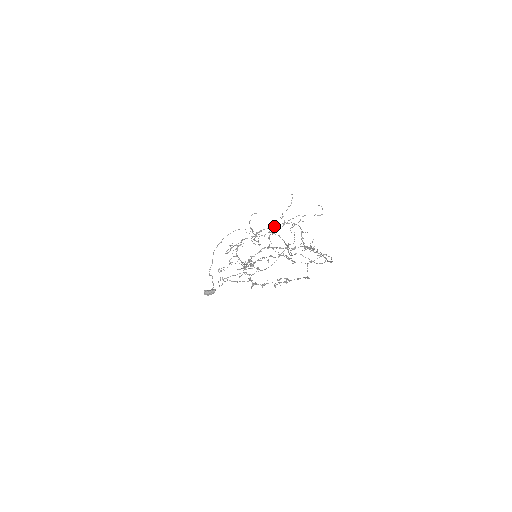
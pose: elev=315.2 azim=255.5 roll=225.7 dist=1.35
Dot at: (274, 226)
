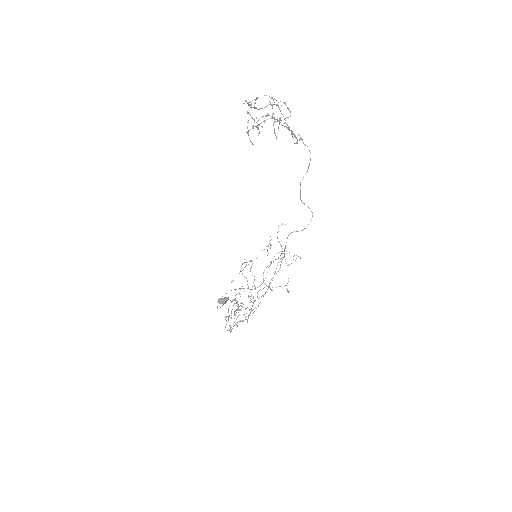
Dot at: (258, 97)
